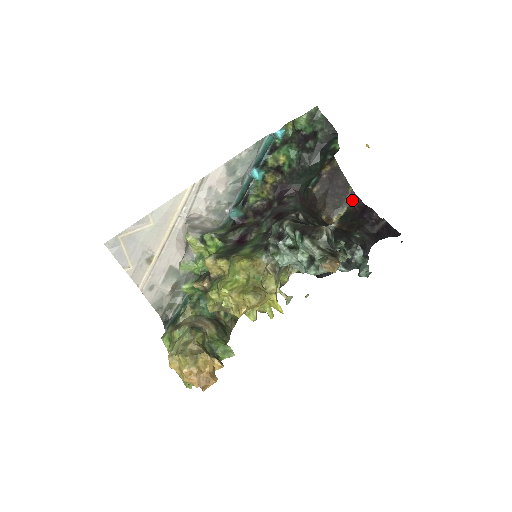
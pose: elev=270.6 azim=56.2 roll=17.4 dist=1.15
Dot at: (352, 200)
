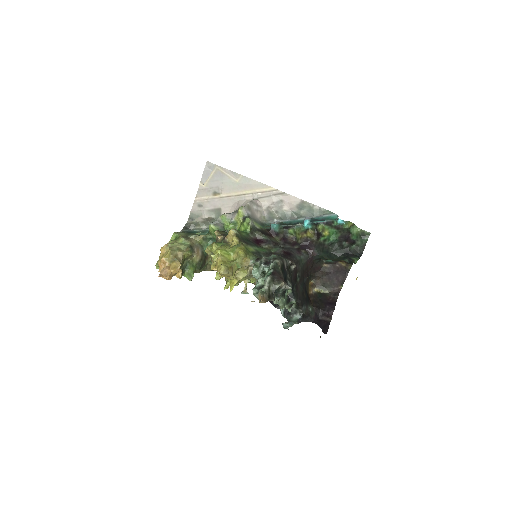
Dot at: (335, 292)
